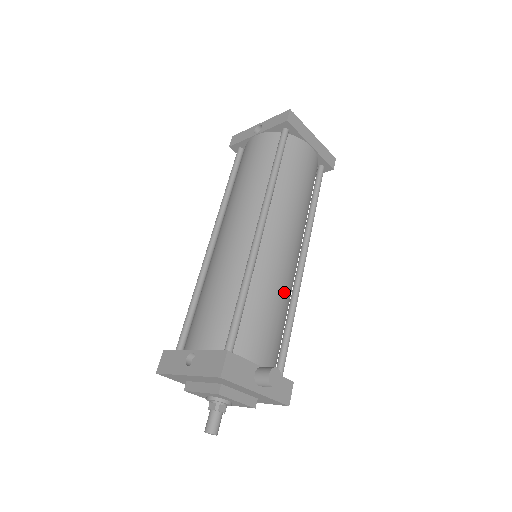
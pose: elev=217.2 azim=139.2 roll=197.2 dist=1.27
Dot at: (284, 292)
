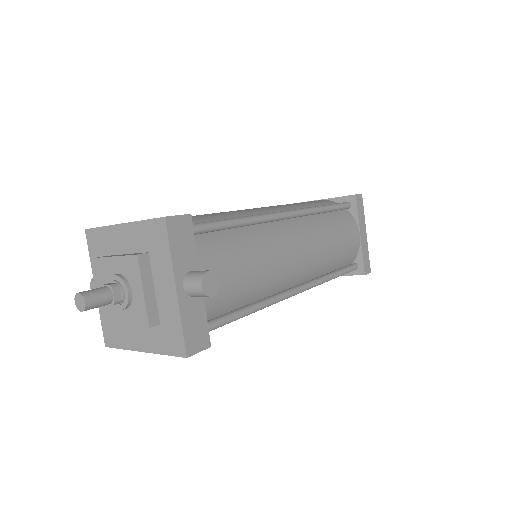
Dot at: (268, 272)
